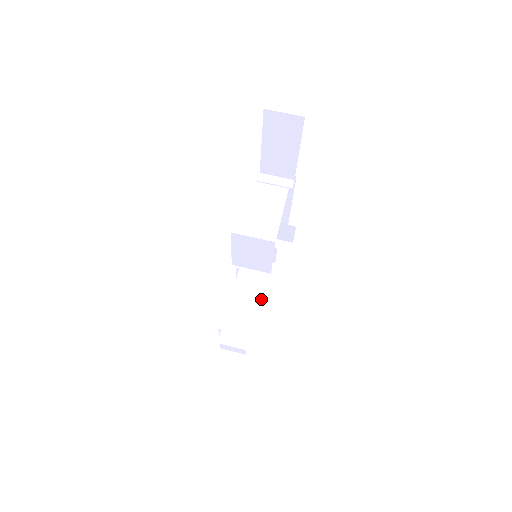
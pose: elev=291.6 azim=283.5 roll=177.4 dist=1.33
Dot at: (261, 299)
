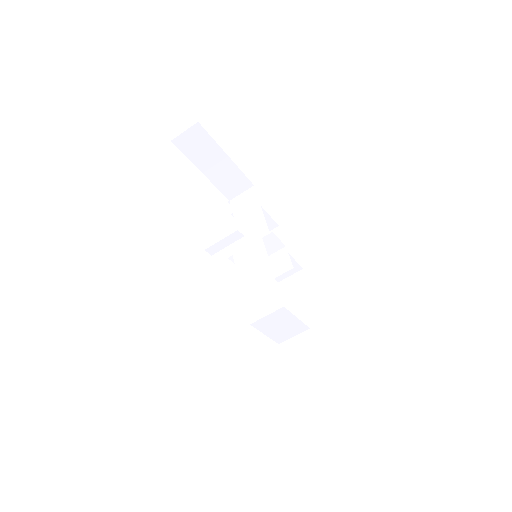
Dot at: occluded
